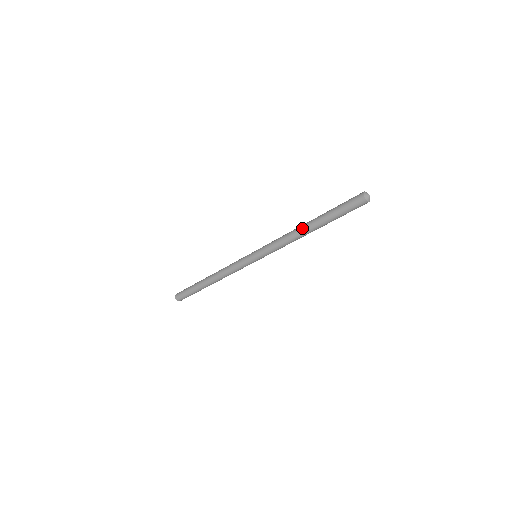
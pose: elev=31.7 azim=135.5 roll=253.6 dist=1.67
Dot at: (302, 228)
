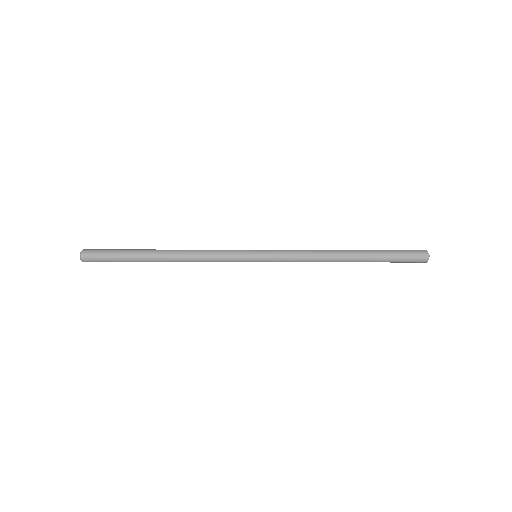
Dot at: (342, 261)
